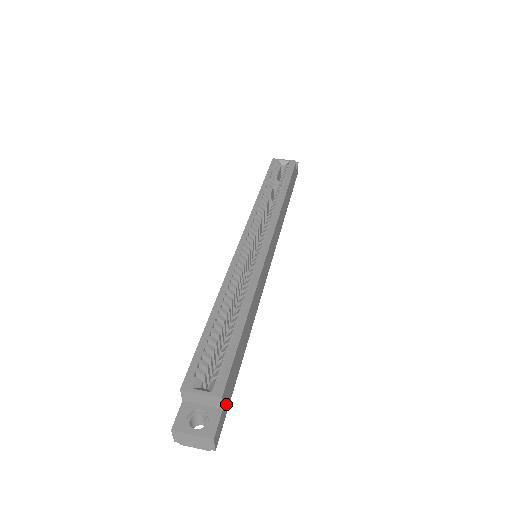
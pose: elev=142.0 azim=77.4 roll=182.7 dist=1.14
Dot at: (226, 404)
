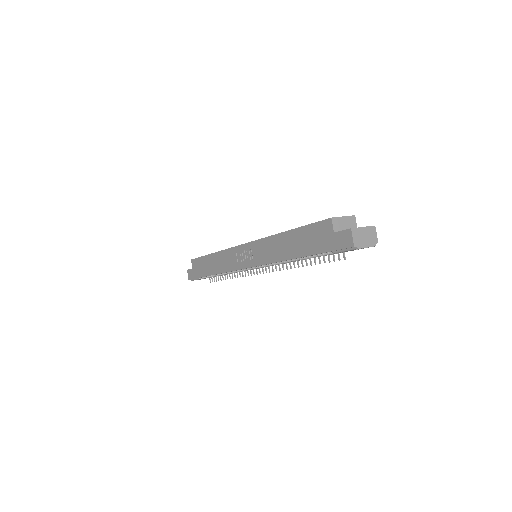
Dot at: occluded
